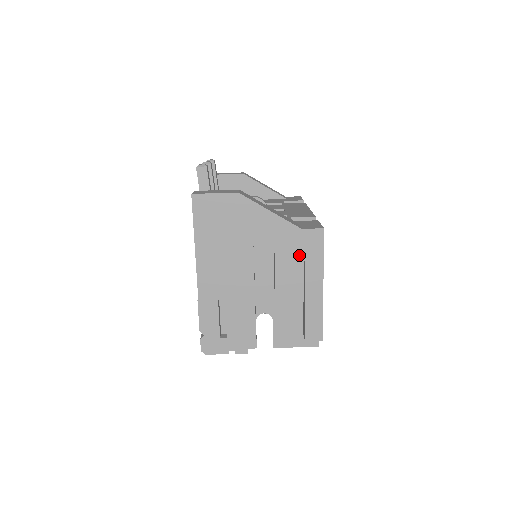
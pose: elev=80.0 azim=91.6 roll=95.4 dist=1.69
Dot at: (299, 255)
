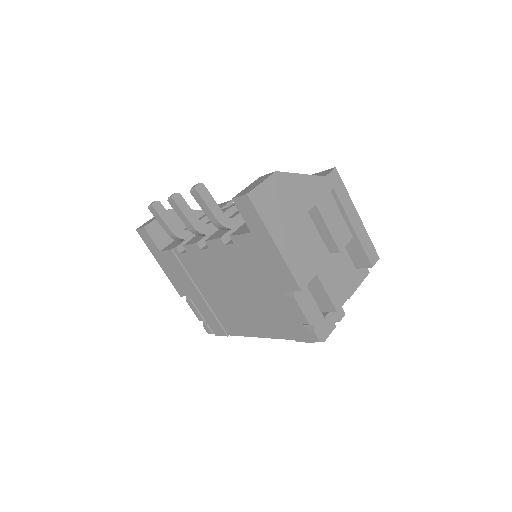
Dot at: (331, 201)
